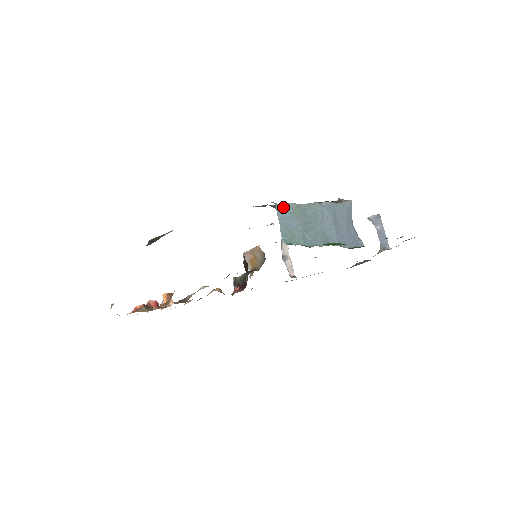
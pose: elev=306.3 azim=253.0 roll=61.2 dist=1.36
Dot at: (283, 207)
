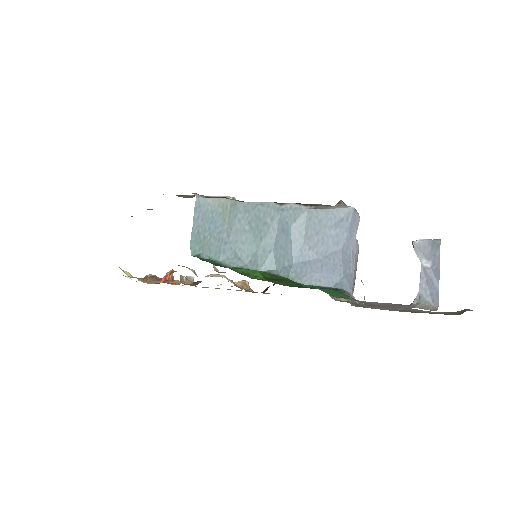
Dot at: (207, 202)
